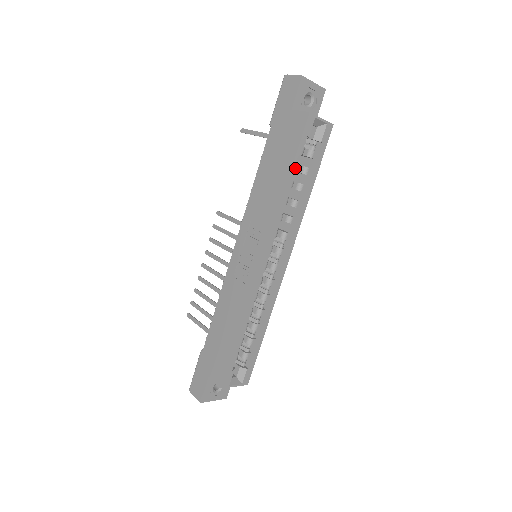
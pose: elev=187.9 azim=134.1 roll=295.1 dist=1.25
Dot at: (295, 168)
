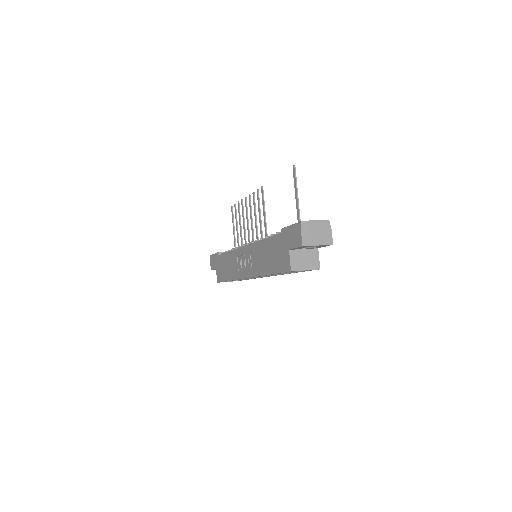
Dot at: occluded
